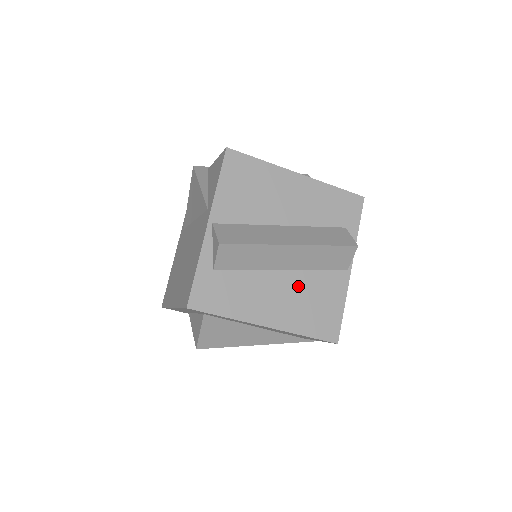
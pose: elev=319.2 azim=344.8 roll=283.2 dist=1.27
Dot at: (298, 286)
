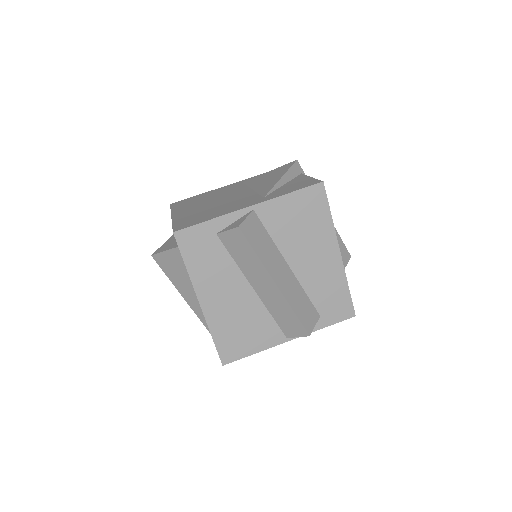
Dot at: (248, 307)
